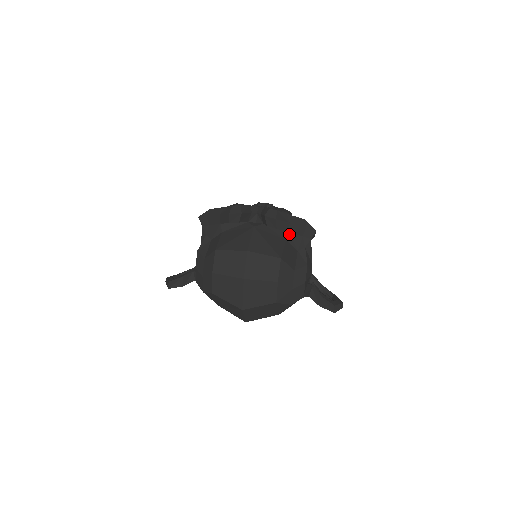
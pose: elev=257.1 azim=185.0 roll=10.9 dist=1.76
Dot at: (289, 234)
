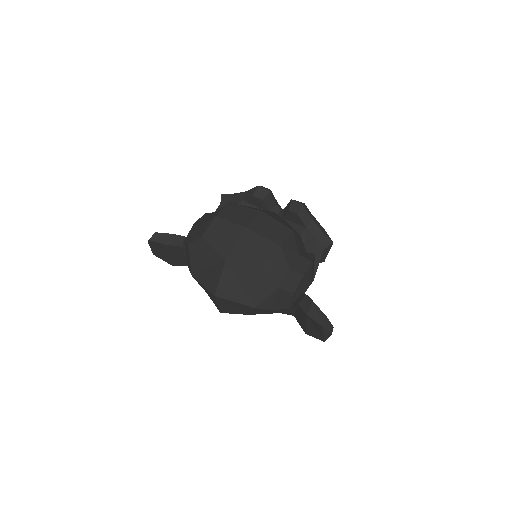
Dot at: (306, 231)
